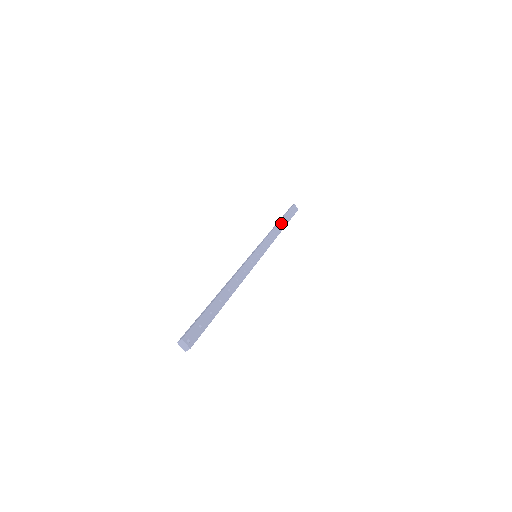
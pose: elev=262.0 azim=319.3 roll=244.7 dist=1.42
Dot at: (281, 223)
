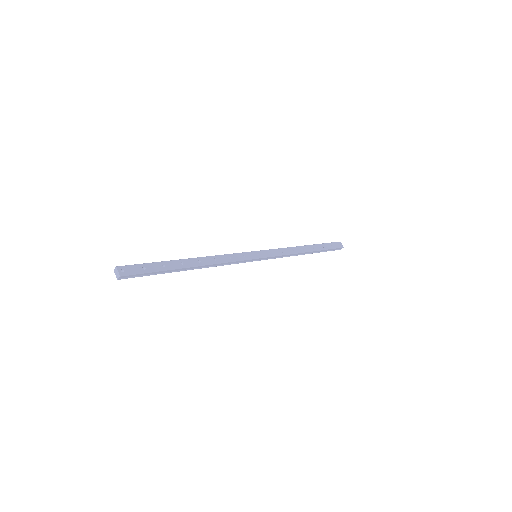
Dot at: (309, 247)
